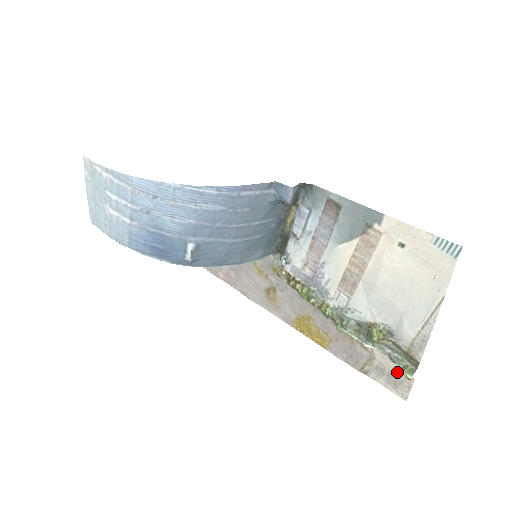
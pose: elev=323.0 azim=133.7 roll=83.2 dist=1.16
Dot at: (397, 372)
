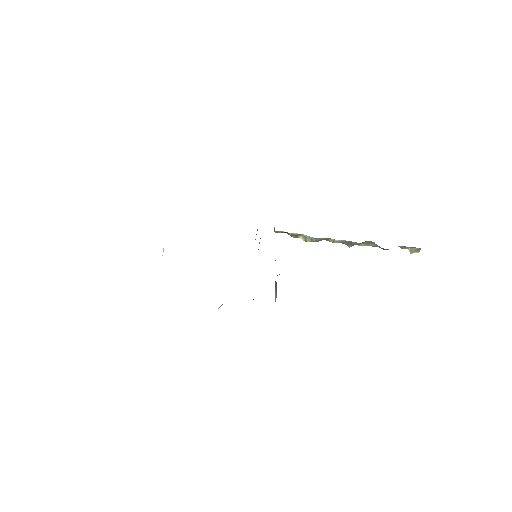
Dot at: occluded
